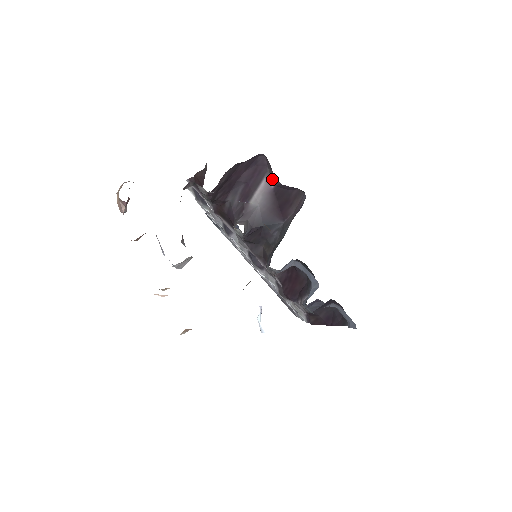
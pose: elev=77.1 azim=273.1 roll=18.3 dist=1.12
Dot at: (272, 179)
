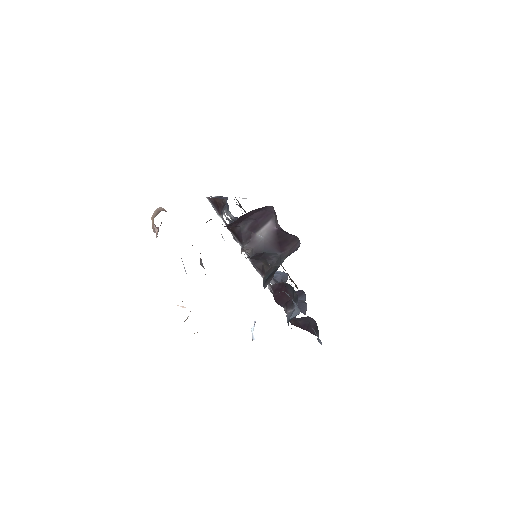
Dot at: (276, 223)
